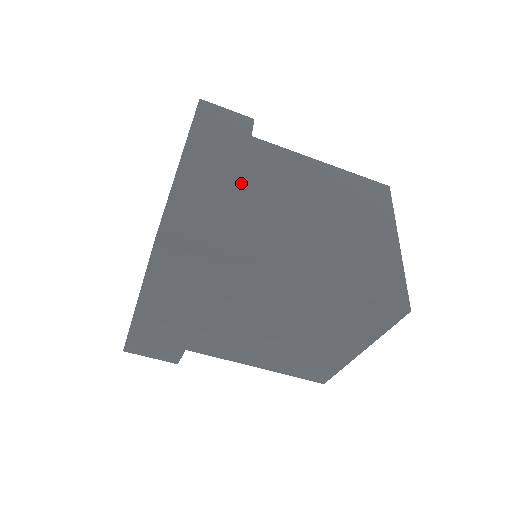
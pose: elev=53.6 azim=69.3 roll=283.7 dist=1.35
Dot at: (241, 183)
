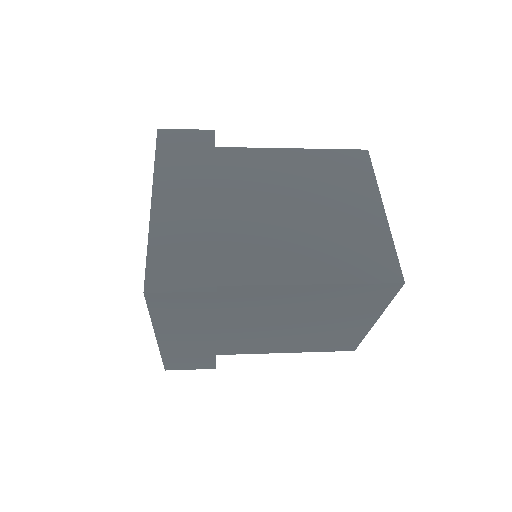
Dot at: (213, 341)
